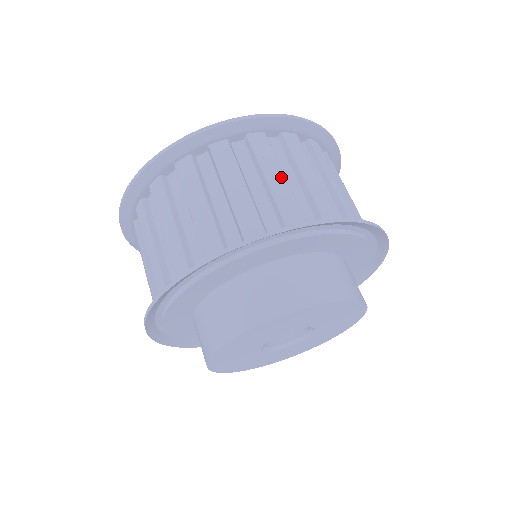
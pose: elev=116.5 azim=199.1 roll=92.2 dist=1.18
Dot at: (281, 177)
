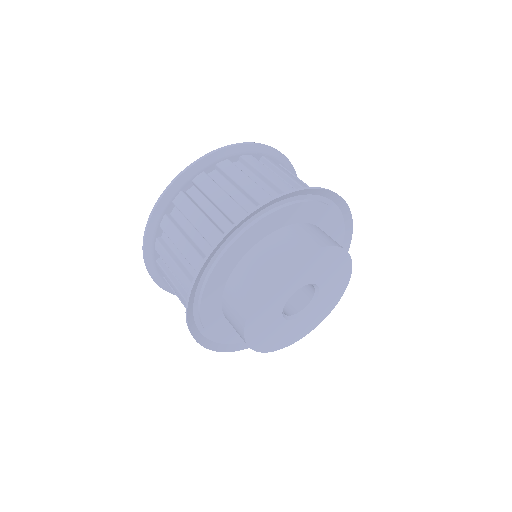
Dot at: occluded
